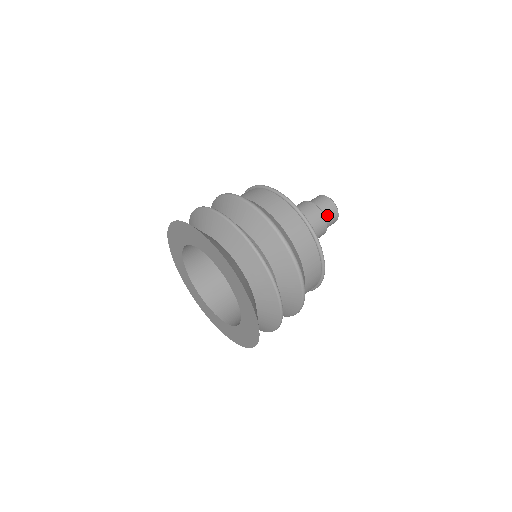
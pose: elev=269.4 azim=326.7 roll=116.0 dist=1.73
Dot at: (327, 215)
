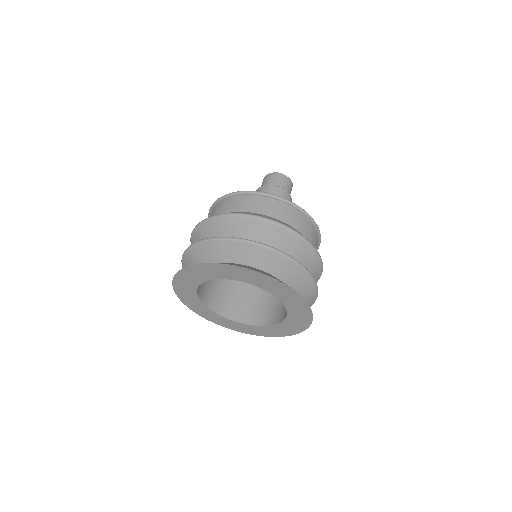
Dot at: (281, 185)
